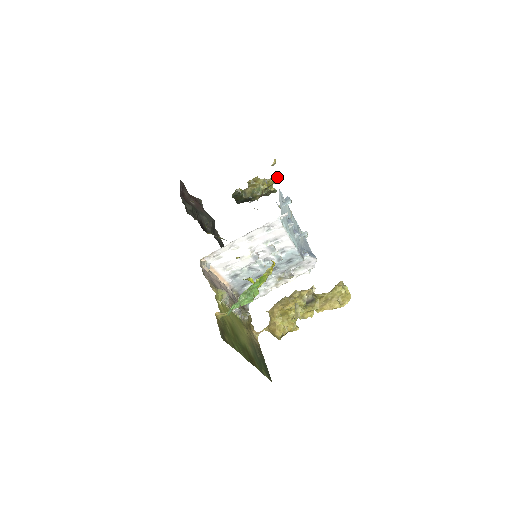
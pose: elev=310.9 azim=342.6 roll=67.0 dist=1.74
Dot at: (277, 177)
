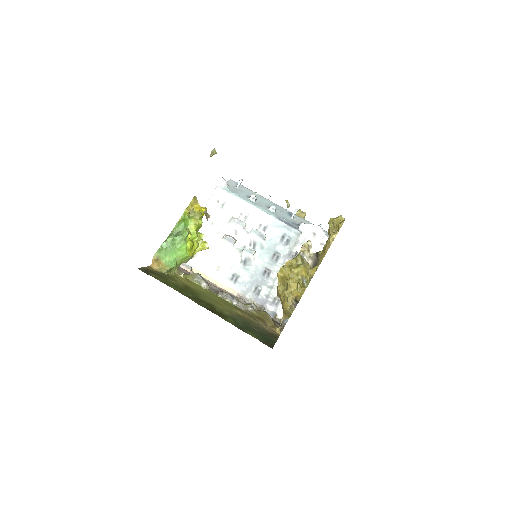
Dot at: (297, 213)
